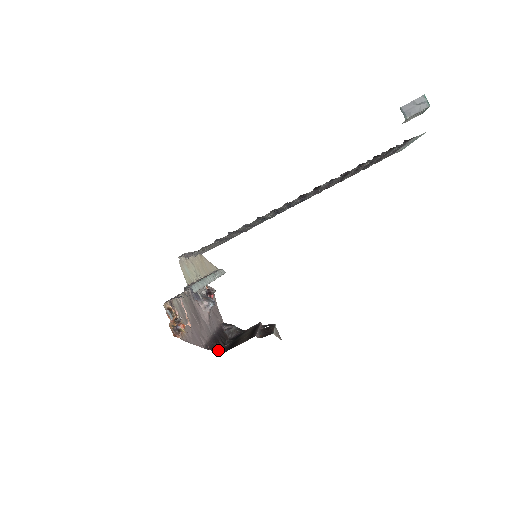
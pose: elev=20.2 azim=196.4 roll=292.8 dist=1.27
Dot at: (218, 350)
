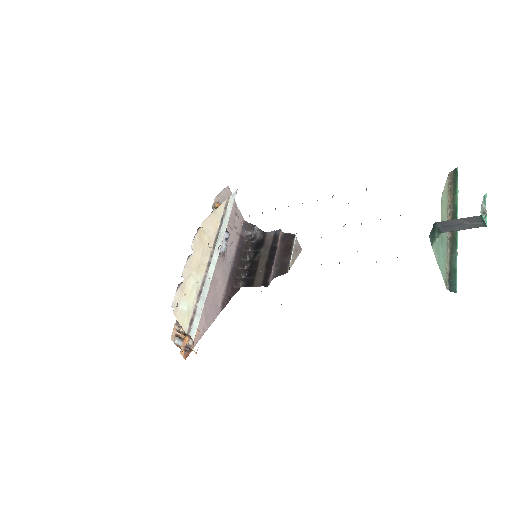
Dot at: (237, 286)
